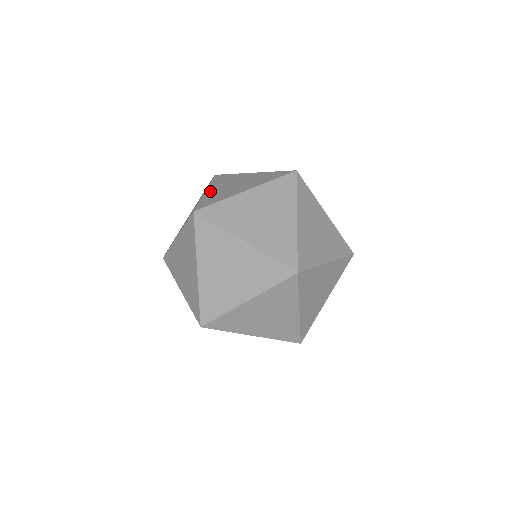
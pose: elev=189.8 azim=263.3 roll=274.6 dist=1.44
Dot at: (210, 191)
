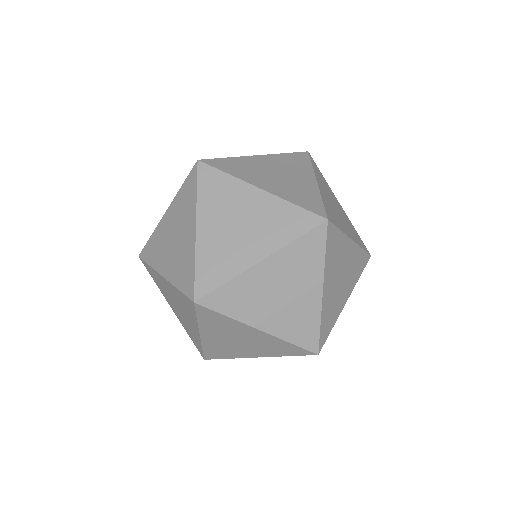
Dot at: (204, 234)
